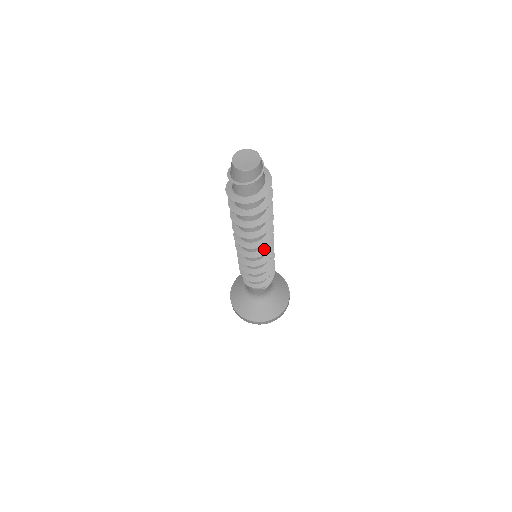
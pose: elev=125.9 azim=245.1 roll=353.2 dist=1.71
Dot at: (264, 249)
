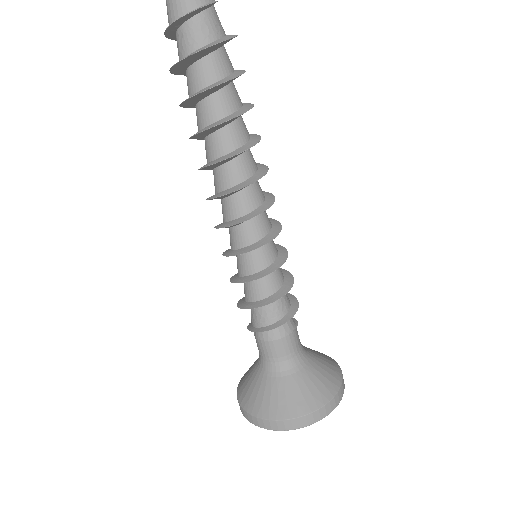
Dot at: (267, 198)
